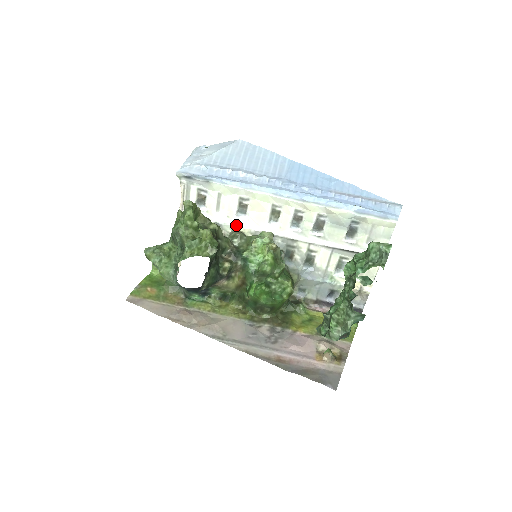
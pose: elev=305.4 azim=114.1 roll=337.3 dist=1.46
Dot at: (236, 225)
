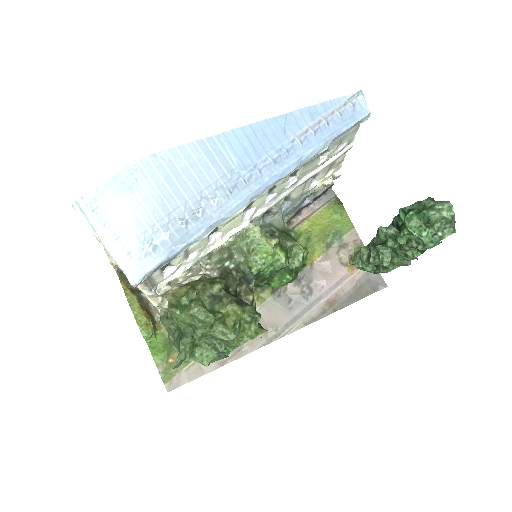
Dot at: (213, 248)
